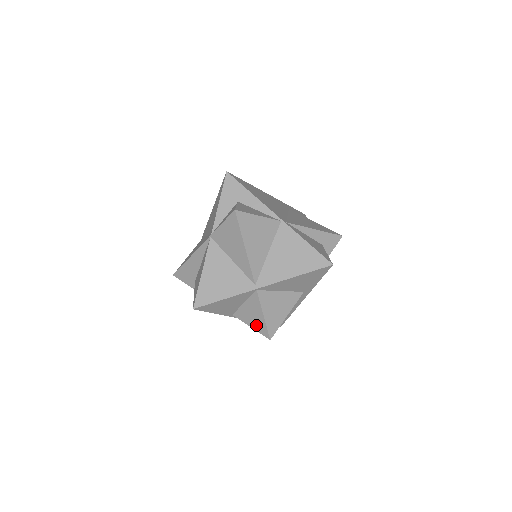
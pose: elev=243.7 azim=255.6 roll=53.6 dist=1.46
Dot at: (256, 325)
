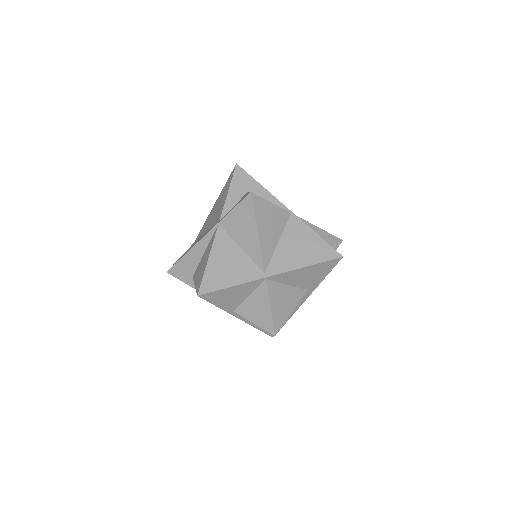
Dot at: (260, 320)
